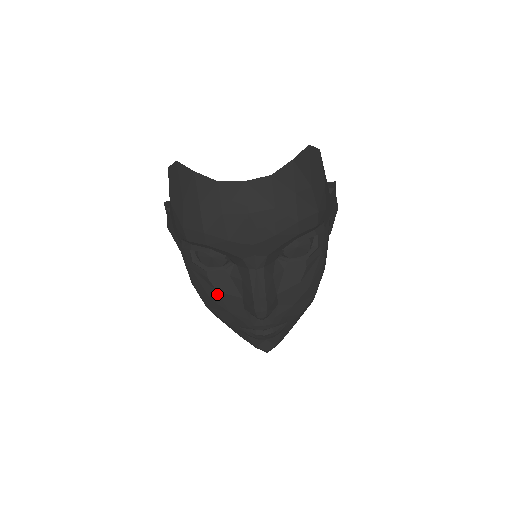
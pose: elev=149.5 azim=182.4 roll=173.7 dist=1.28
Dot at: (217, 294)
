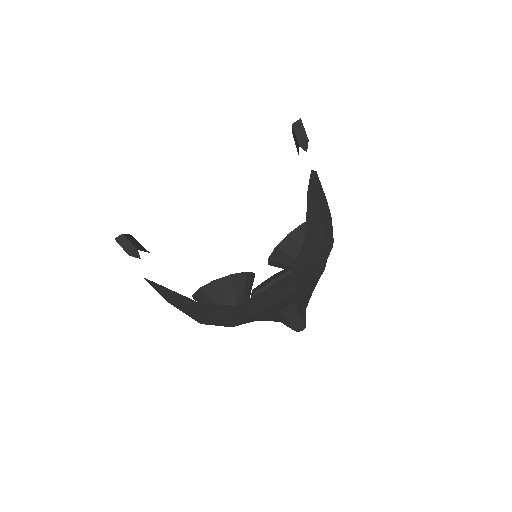
Dot at: occluded
